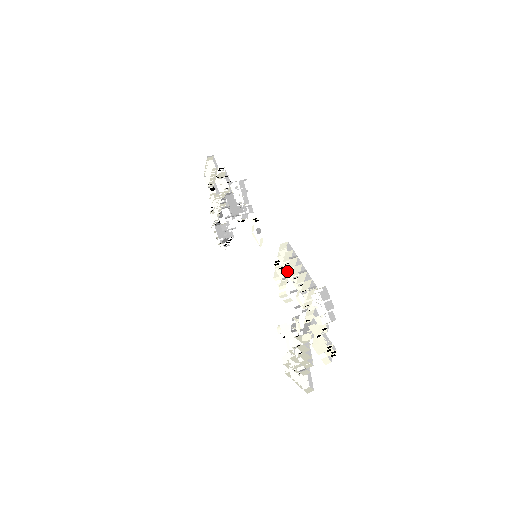
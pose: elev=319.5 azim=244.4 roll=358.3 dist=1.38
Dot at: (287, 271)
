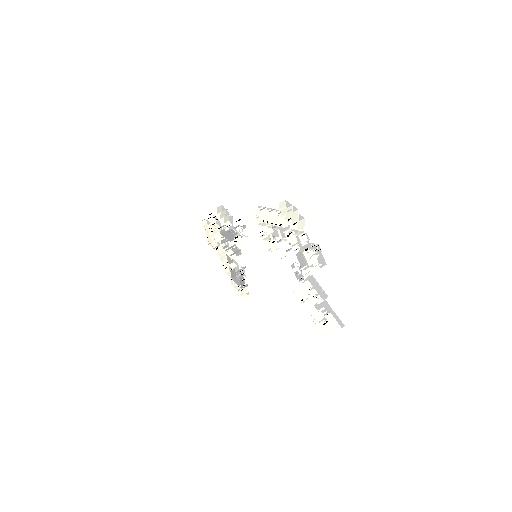
Dot at: (268, 229)
